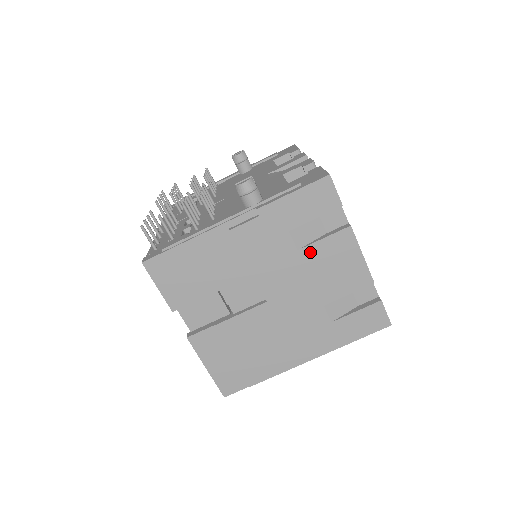
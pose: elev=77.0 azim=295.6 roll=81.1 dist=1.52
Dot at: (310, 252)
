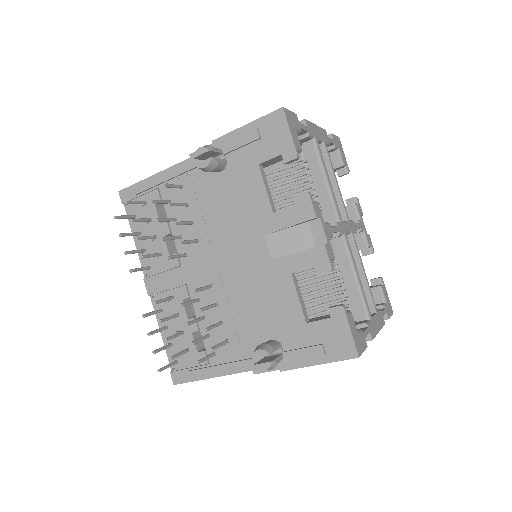
Dot at: occluded
